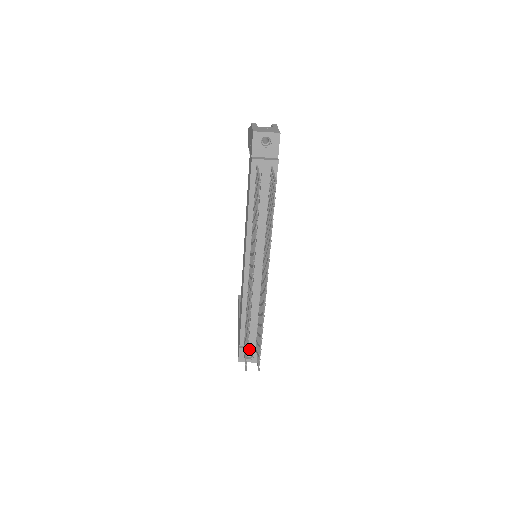
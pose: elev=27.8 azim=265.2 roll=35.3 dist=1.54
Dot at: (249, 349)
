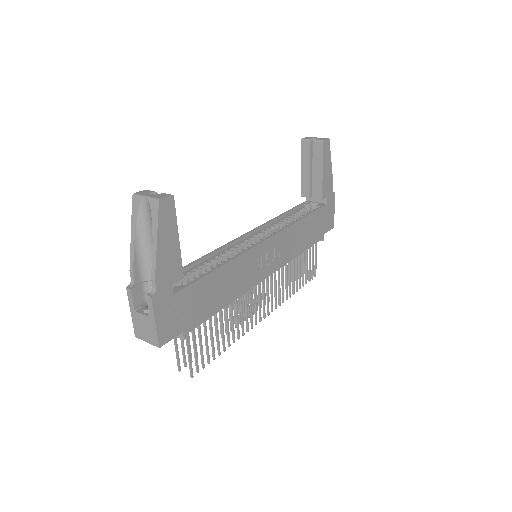
Dot at: occluded
